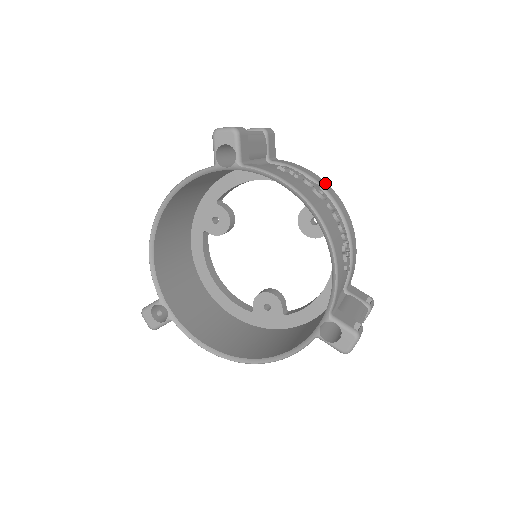
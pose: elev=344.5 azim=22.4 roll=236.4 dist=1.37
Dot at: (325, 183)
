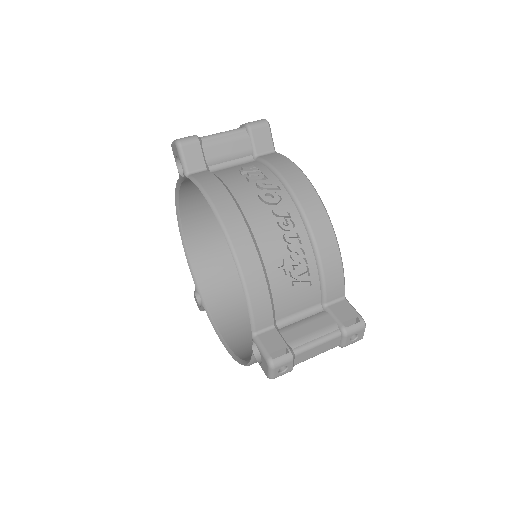
Dot at: (302, 179)
